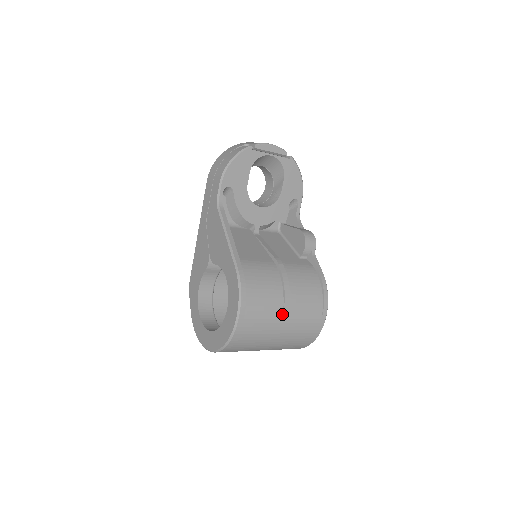
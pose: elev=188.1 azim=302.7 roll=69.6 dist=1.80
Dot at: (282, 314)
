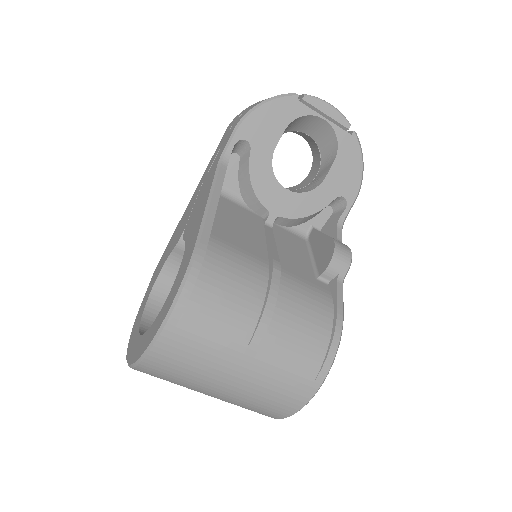
Dot at: (247, 345)
